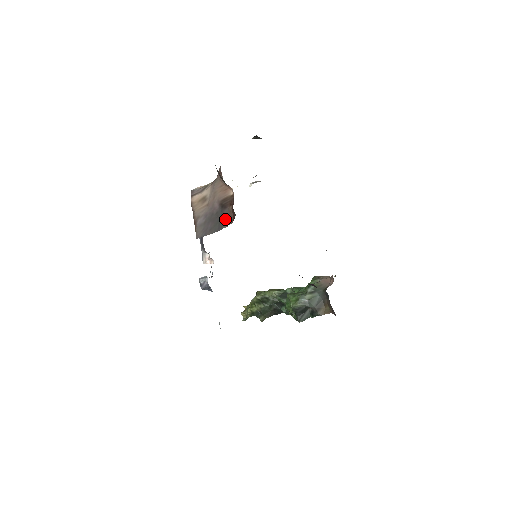
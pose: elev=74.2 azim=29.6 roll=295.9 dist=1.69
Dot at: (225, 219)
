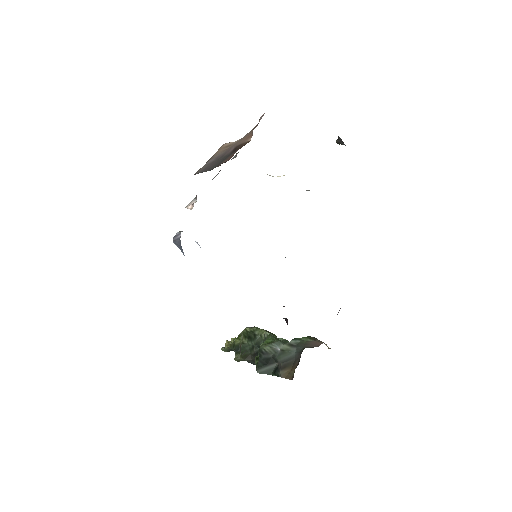
Dot at: (225, 160)
